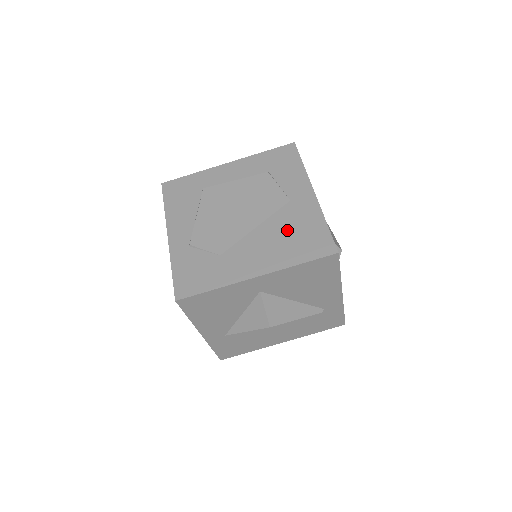
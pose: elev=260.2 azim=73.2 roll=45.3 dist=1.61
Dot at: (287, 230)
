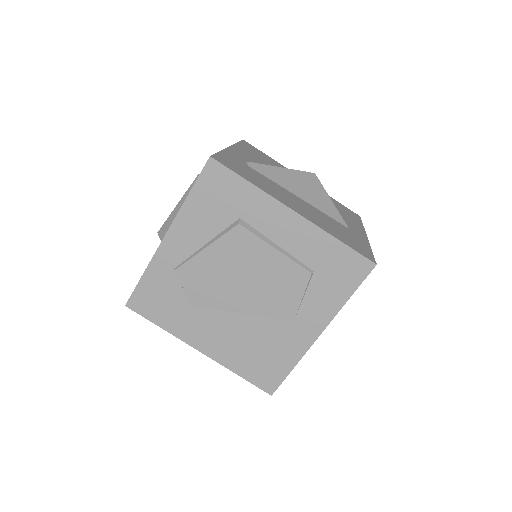
Dot at: (260, 342)
